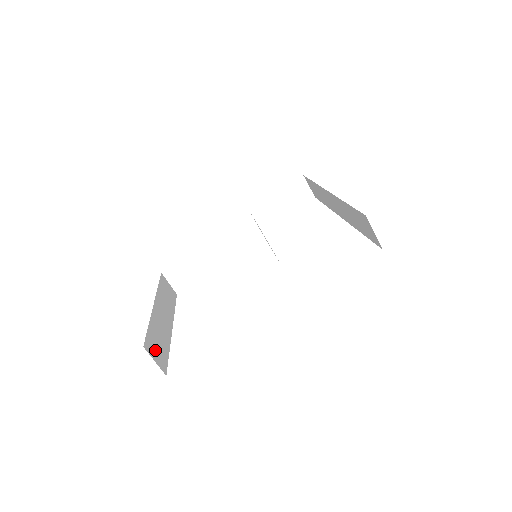
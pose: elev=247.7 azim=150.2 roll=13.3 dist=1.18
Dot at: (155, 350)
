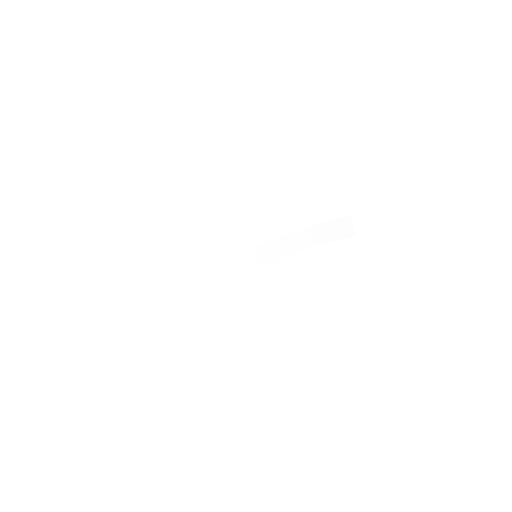
Dot at: (171, 279)
